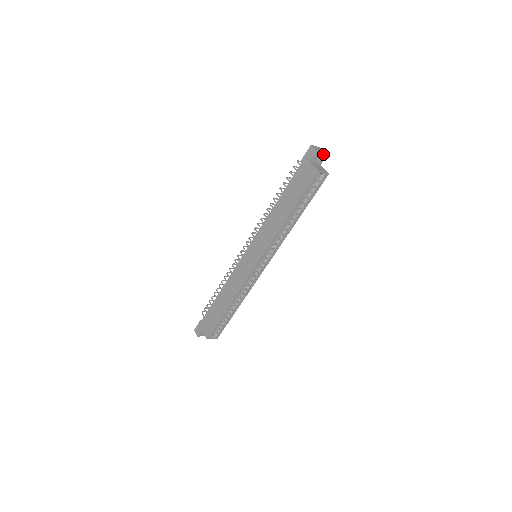
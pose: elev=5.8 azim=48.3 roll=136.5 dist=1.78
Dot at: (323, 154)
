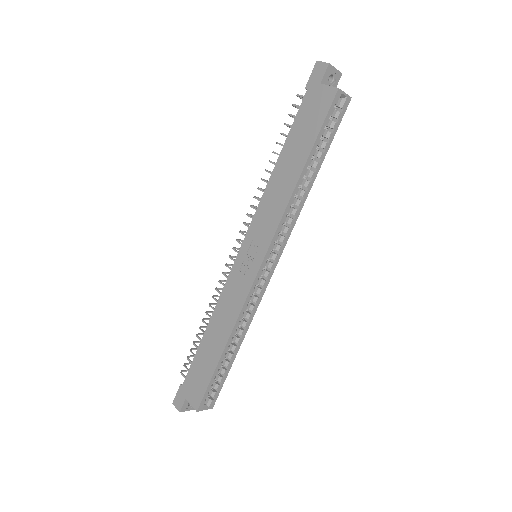
Dot at: (336, 72)
